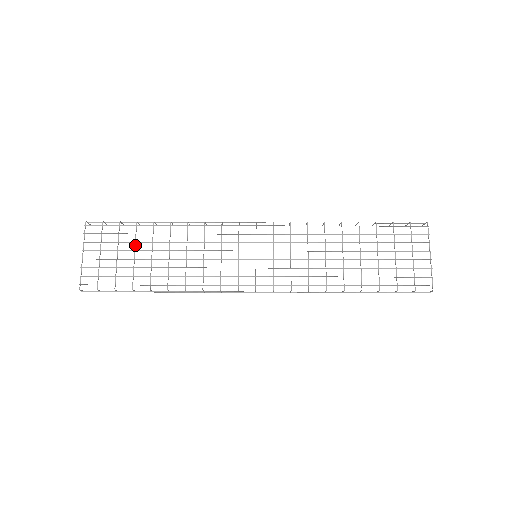
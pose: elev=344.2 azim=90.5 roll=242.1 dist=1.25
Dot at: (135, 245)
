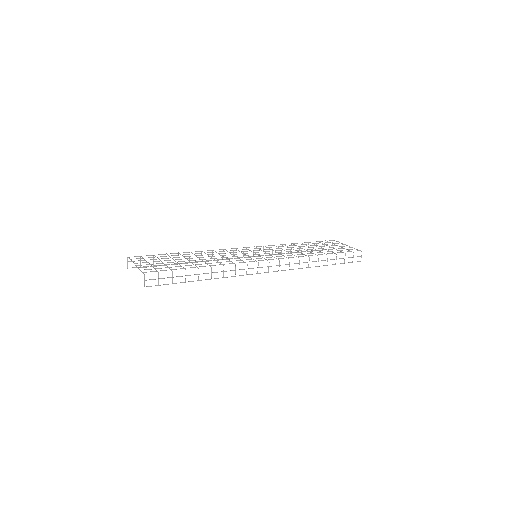
Dot at: (173, 259)
